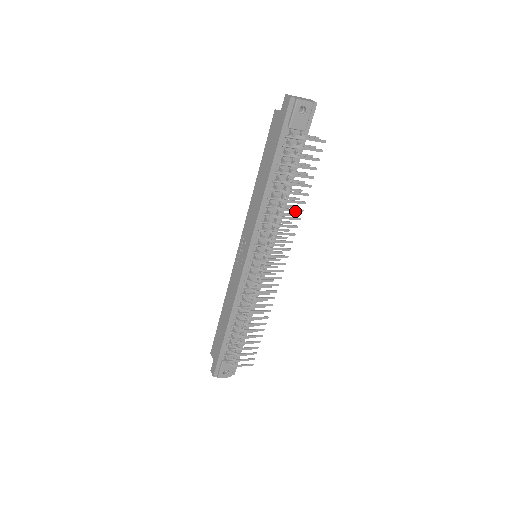
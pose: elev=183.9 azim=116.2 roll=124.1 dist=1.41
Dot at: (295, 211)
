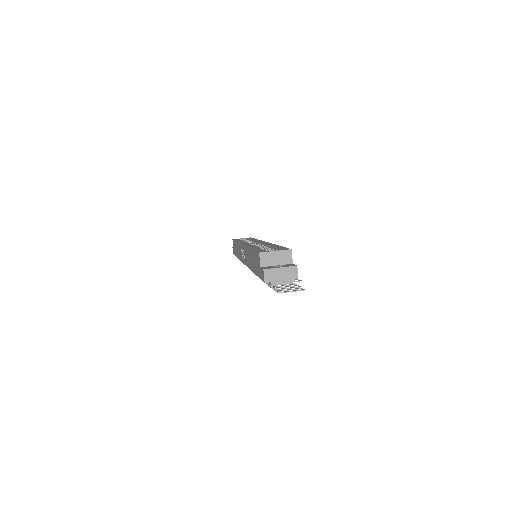
Dot at: occluded
